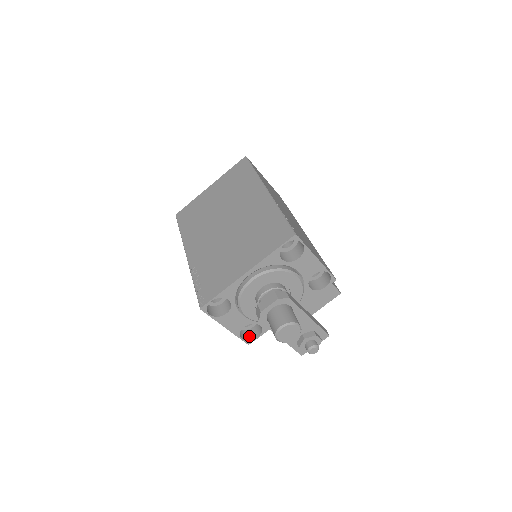
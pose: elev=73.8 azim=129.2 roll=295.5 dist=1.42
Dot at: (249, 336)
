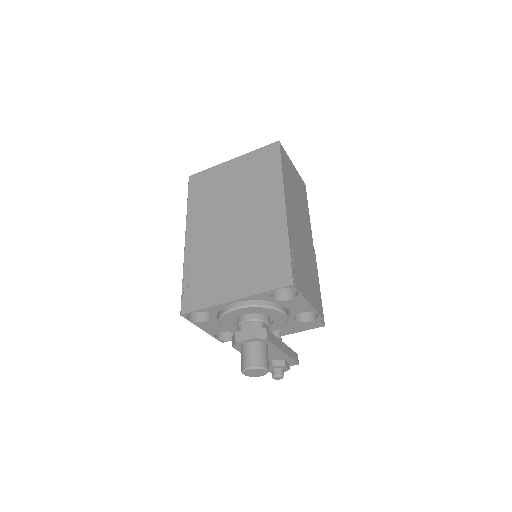
Dot at: (225, 335)
